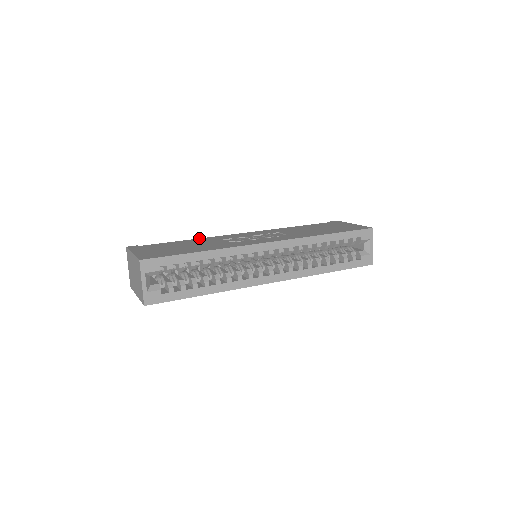
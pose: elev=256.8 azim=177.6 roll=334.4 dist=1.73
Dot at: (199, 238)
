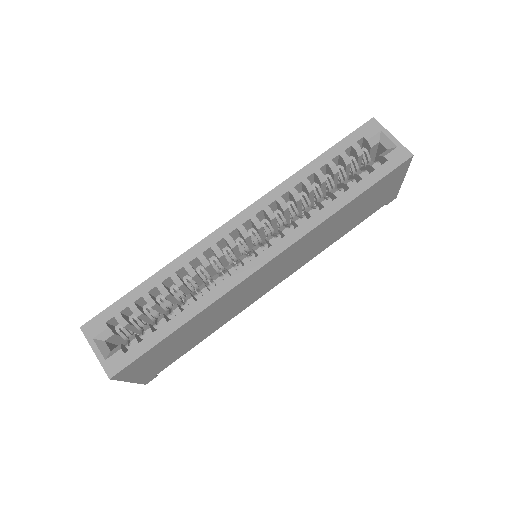
Dot at: occluded
